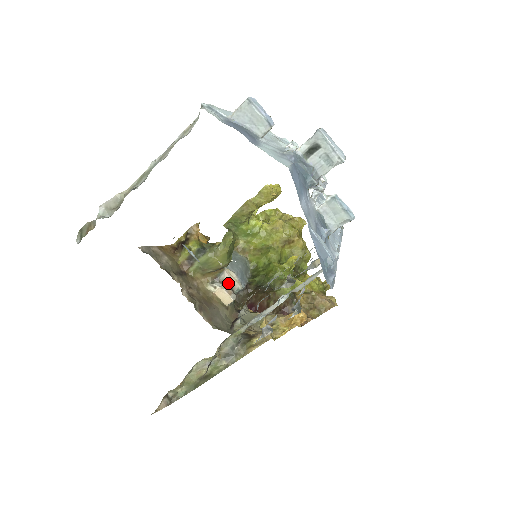
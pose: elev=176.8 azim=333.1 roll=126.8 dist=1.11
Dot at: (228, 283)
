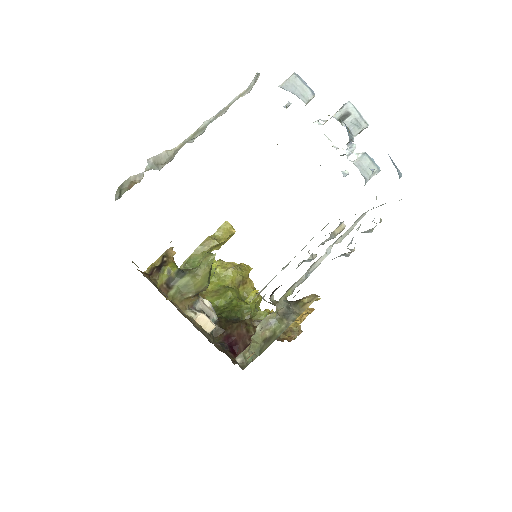
Dot at: (204, 312)
